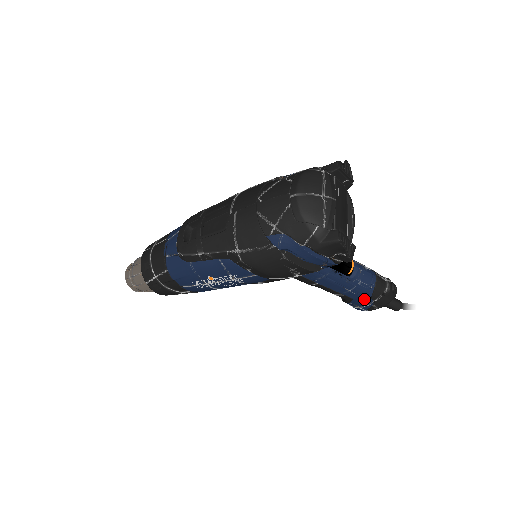
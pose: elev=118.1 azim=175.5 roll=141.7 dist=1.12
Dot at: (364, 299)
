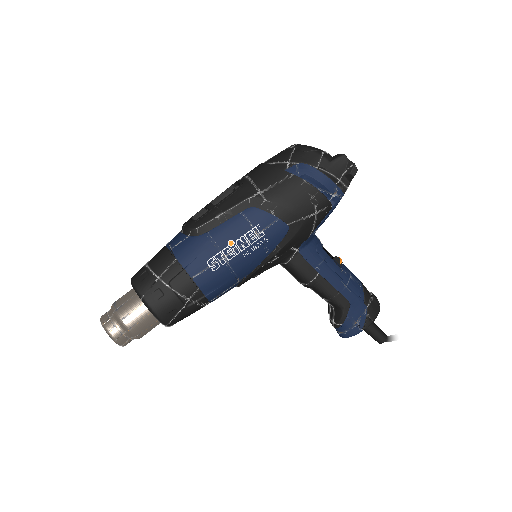
Dot at: (359, 303)
